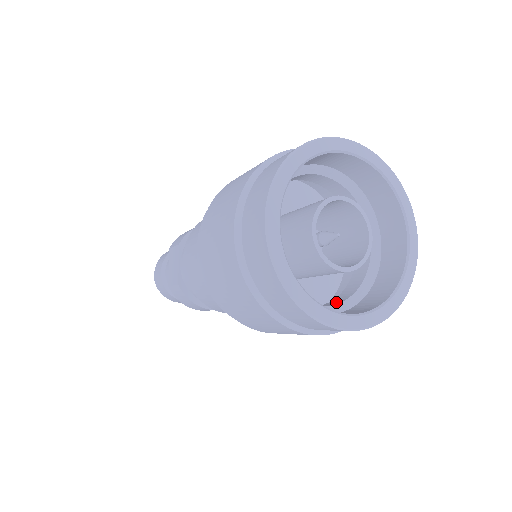
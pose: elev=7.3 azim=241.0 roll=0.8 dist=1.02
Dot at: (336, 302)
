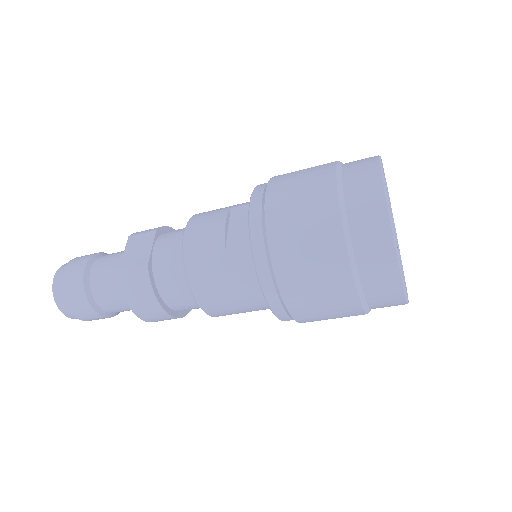
Dot at: occluded
